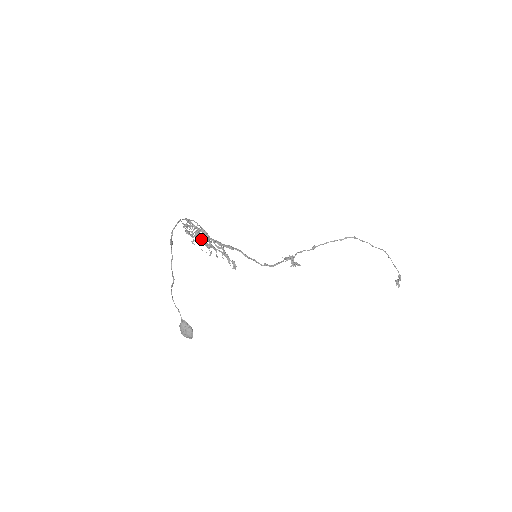
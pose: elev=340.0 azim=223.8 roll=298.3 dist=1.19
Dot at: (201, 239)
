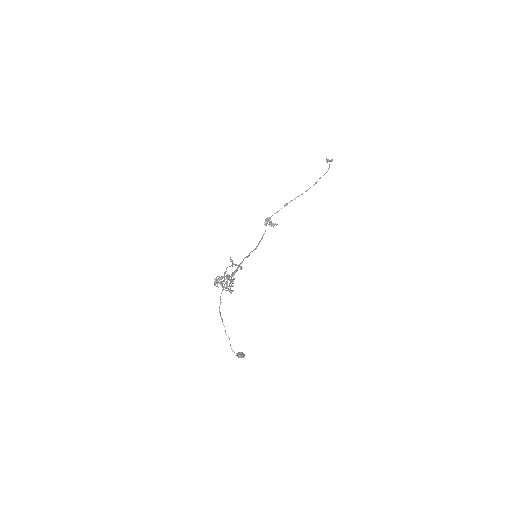
Dot at: occluded
